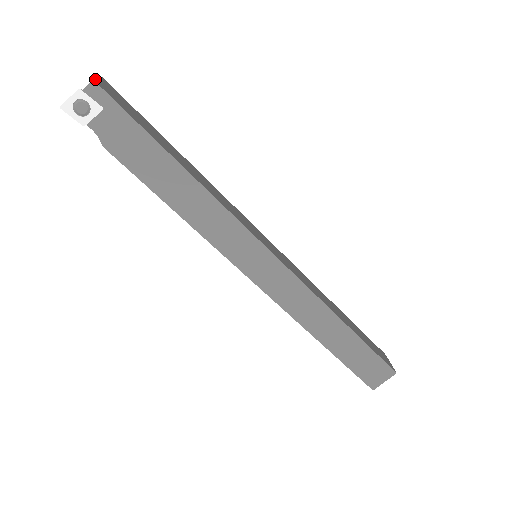
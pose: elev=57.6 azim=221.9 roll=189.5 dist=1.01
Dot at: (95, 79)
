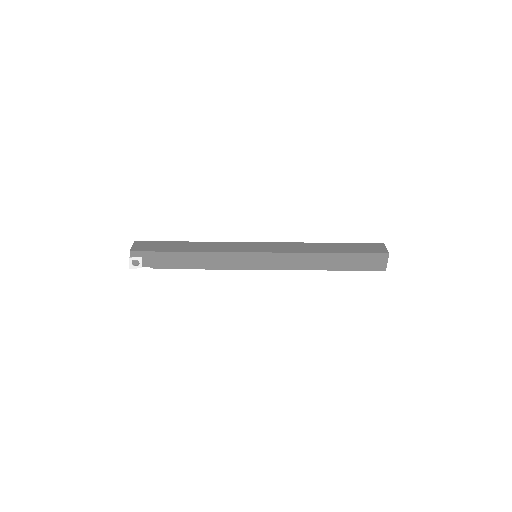
Dot at: (131, 249)
